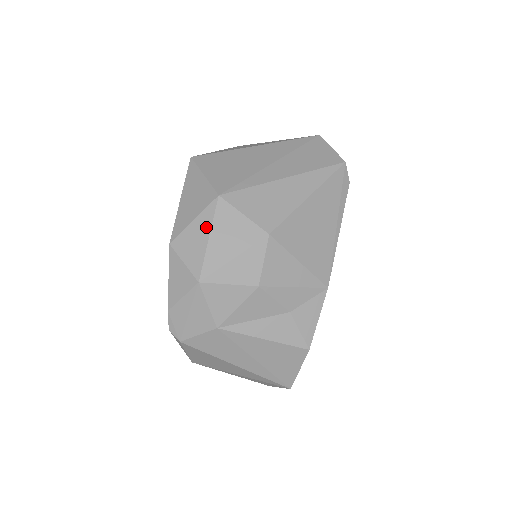
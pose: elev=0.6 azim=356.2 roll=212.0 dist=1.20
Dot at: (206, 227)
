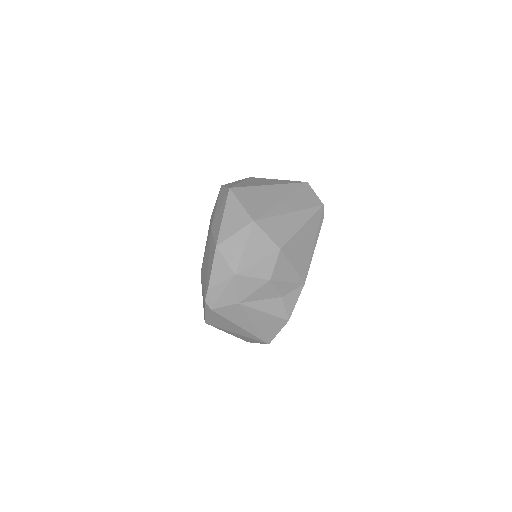
Dot at: (243, 240)
